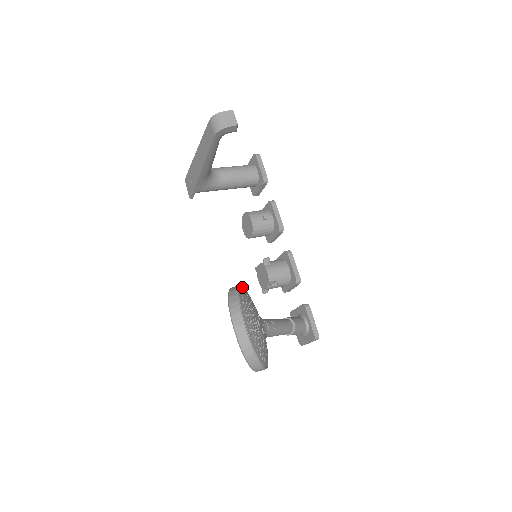
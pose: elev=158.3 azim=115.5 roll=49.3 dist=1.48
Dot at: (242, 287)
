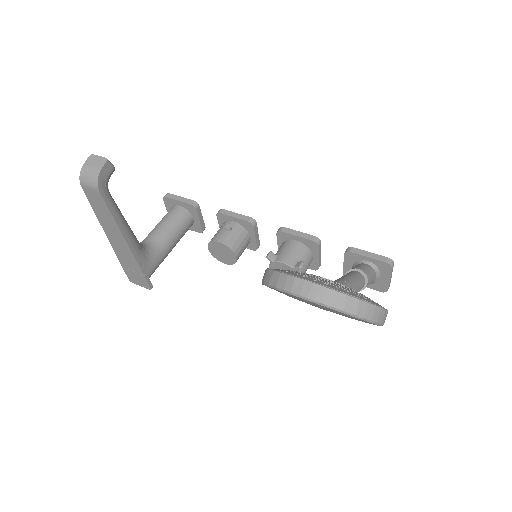
Dot at: occluded
